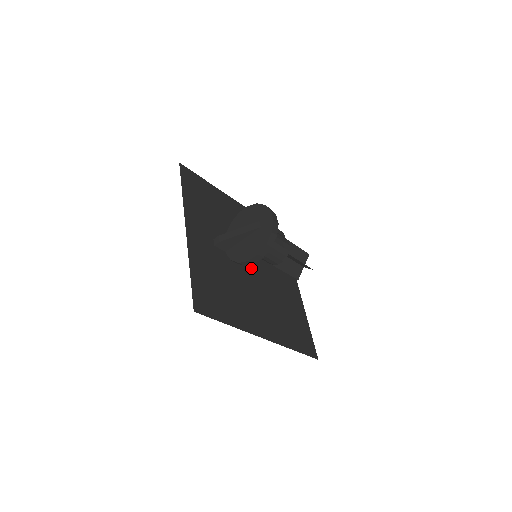
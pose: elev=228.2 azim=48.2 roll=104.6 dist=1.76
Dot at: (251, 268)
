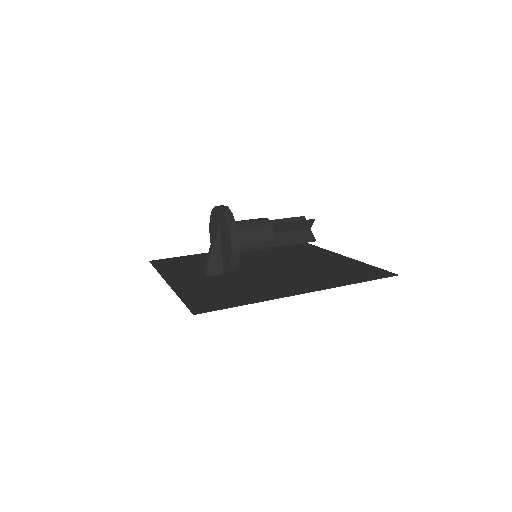
Dot at: (263, 269)
